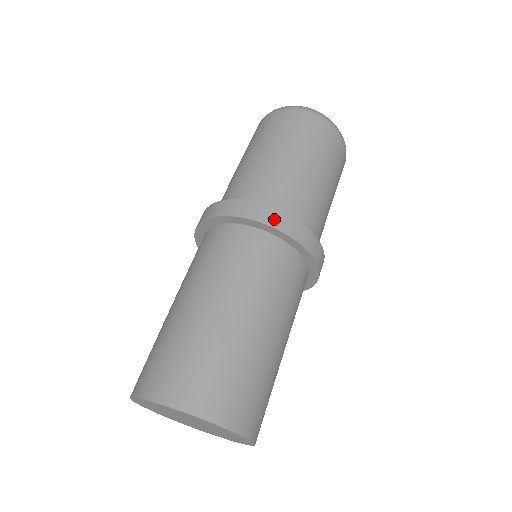
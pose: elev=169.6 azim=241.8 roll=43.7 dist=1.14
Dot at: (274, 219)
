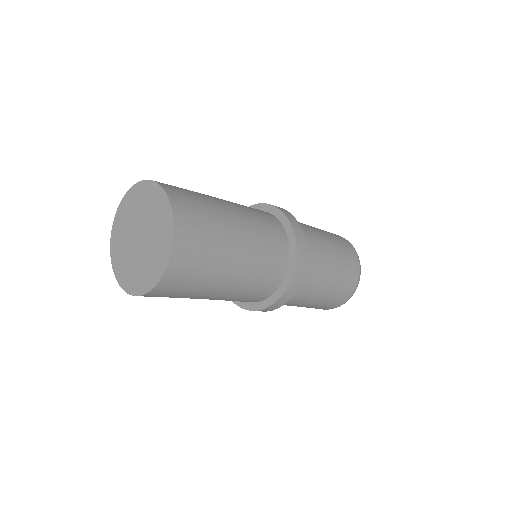
Dot at: occluded
